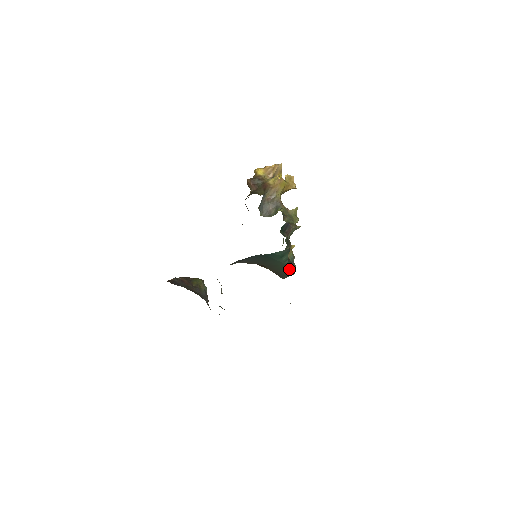
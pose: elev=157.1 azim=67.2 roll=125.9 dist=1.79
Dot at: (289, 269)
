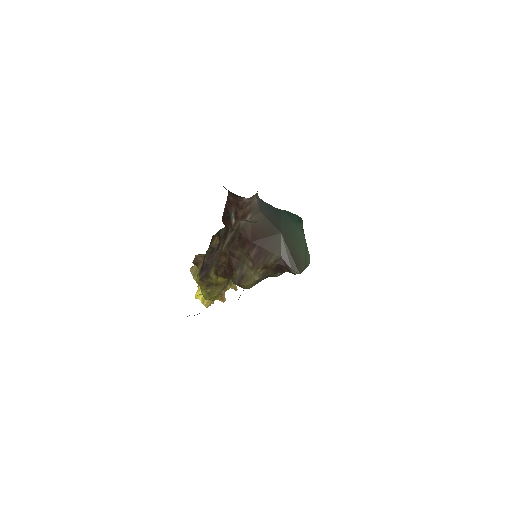
Dot at: (305, 249)
